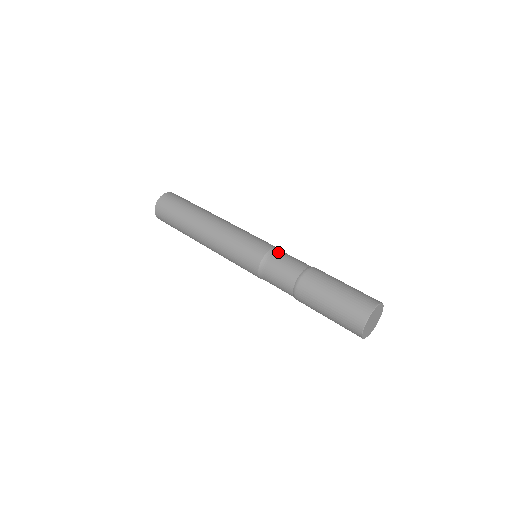
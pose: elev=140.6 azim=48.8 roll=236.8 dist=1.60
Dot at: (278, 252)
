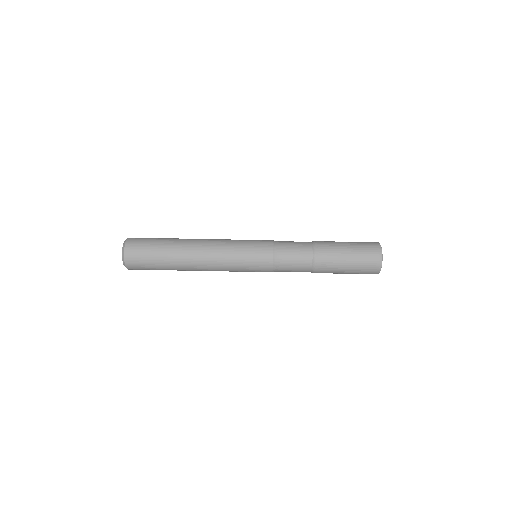
Dot at: (280, 261)
